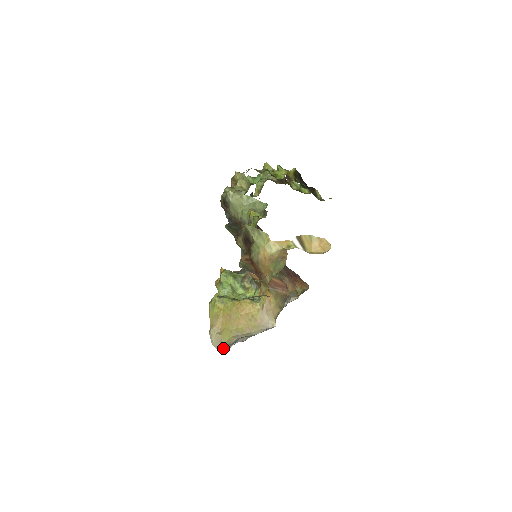
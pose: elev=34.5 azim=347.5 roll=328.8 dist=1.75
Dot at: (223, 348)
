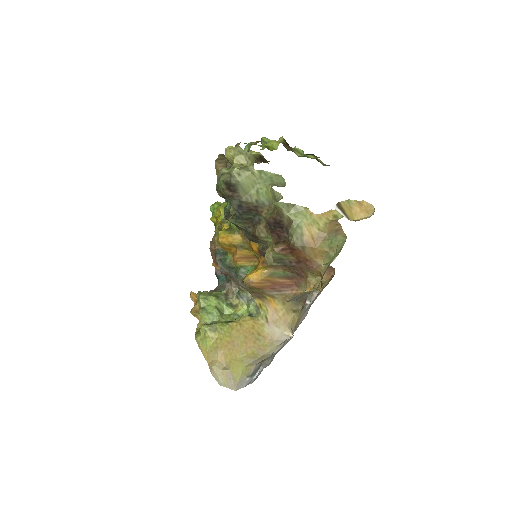
Dot at: (242, 384)
